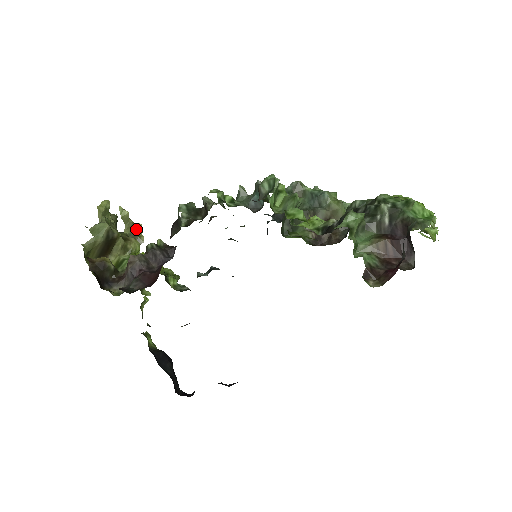
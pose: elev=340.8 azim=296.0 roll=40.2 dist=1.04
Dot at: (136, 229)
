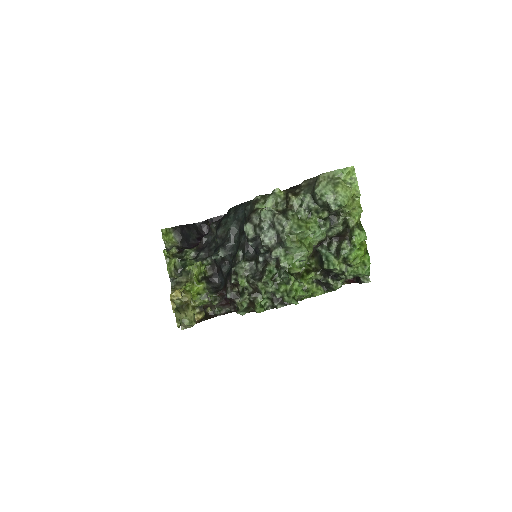
Dot at: (182, 298)
